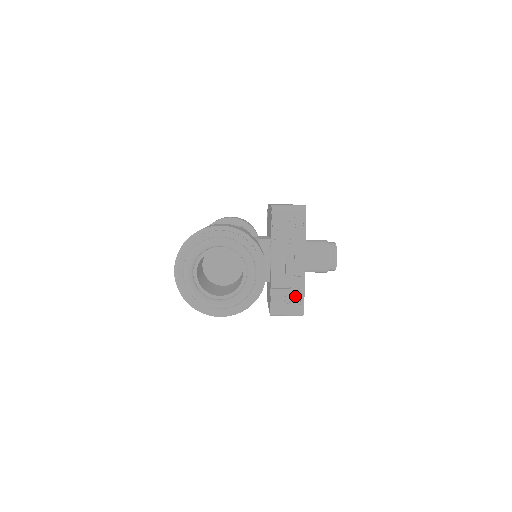
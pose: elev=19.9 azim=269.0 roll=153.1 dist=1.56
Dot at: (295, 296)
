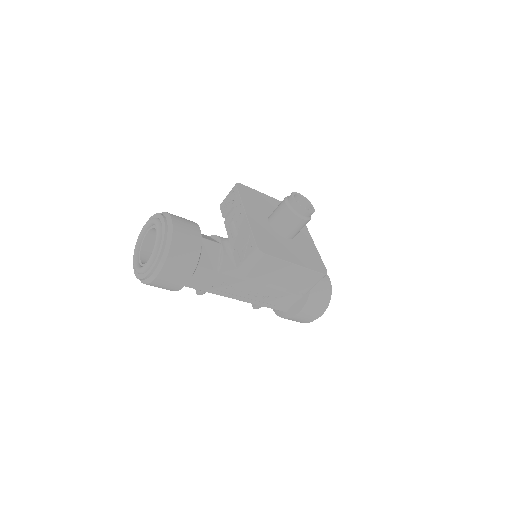
Dot at: (247, 242)
